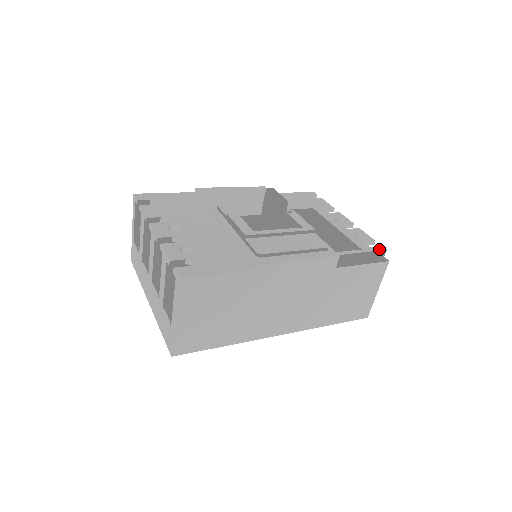
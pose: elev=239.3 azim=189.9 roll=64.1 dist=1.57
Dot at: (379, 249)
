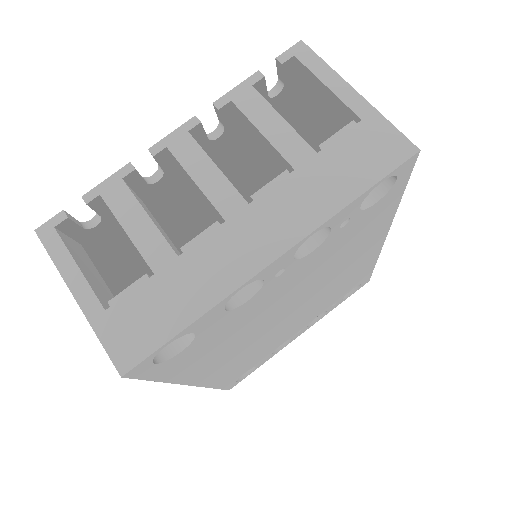
Dot at: occluded
